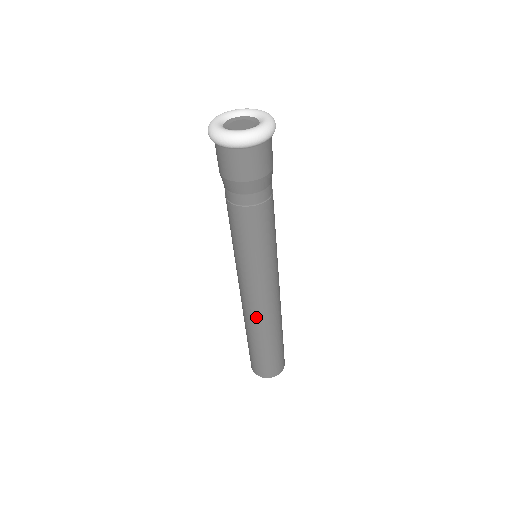
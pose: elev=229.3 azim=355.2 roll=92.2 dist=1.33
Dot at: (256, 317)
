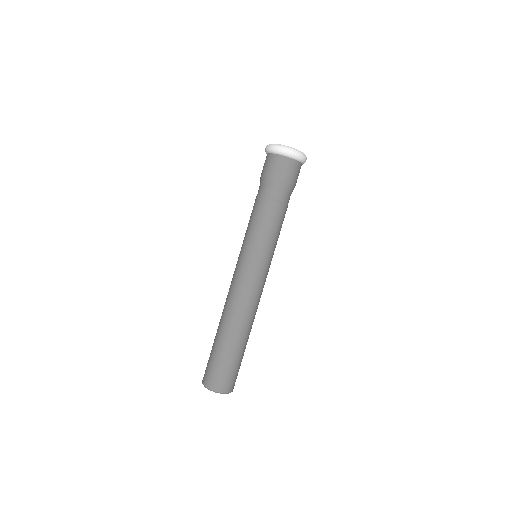
Dot at: (248, 310)
